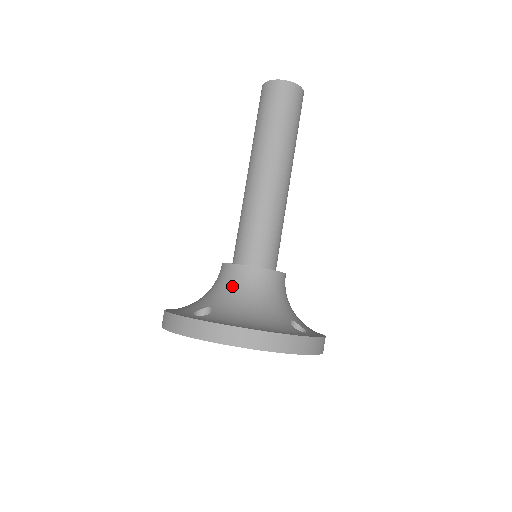
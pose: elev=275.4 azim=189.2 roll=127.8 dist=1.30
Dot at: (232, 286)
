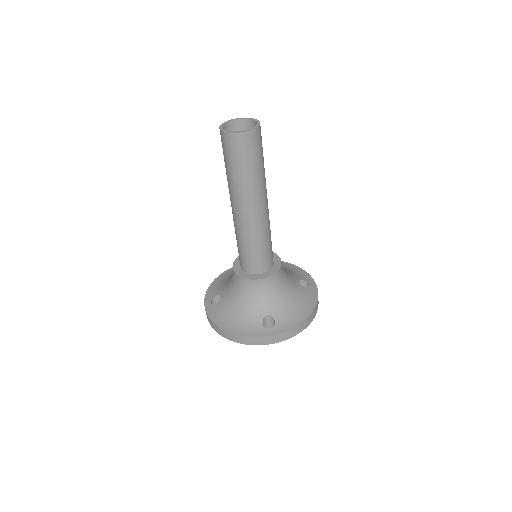
Dot at: (233, 284)
